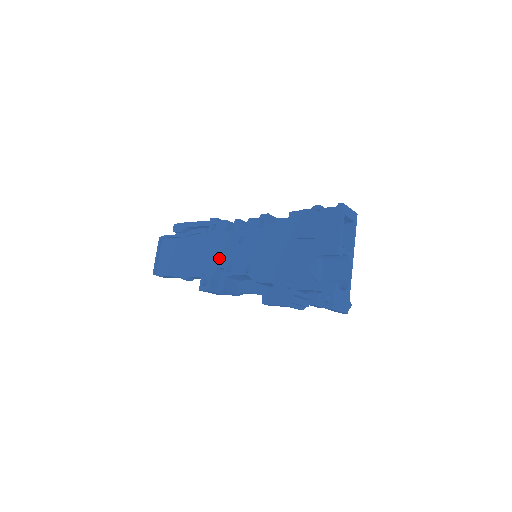
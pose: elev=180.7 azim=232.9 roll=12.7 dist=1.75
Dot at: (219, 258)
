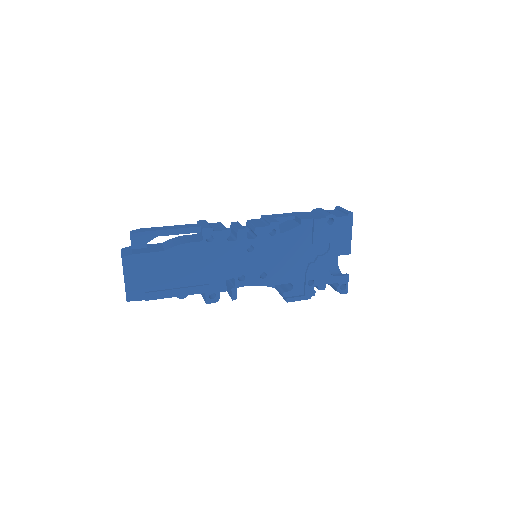
Dot at: (226, 270)
